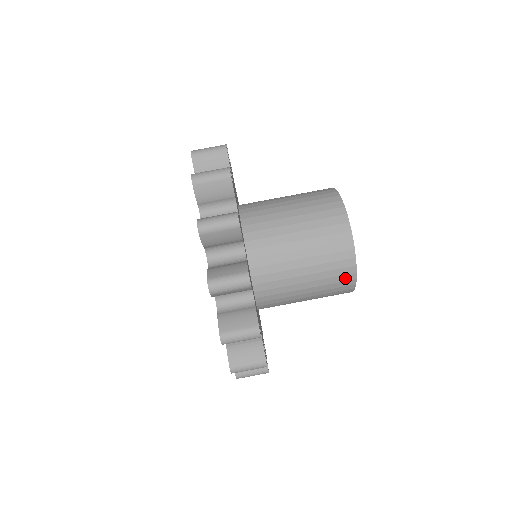
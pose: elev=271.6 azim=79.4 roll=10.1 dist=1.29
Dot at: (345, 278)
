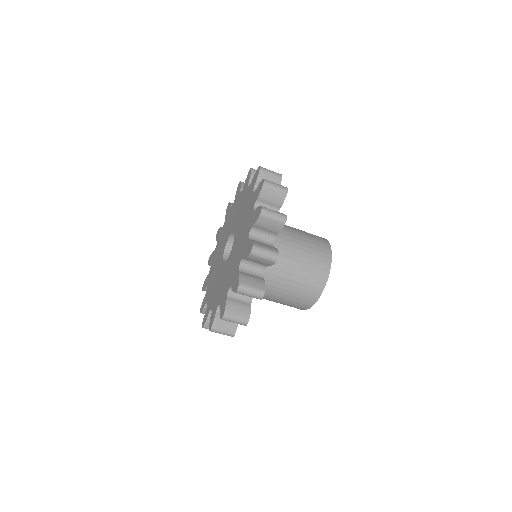
Dot at: (312, 295)
